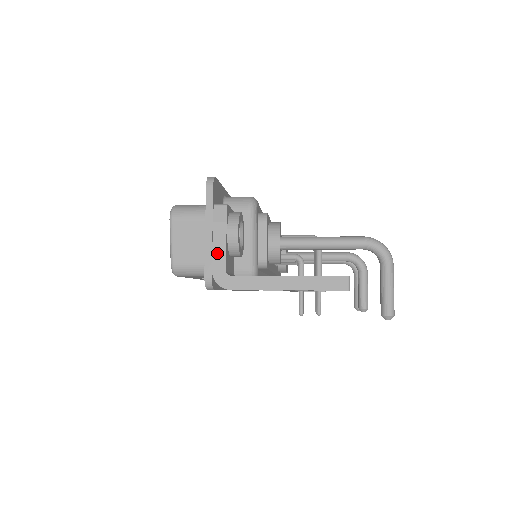
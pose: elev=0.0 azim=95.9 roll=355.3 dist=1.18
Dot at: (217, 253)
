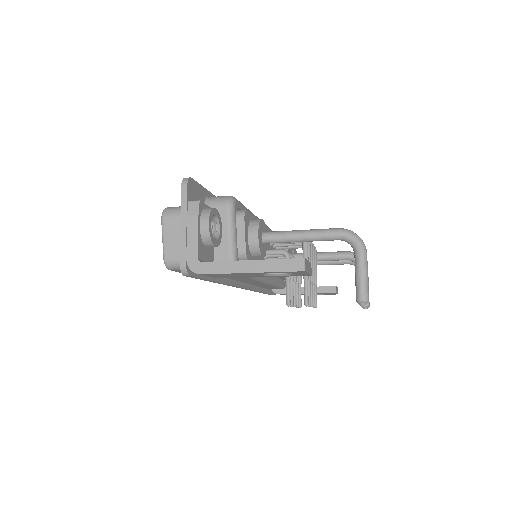
Dot at: (190, 243)
